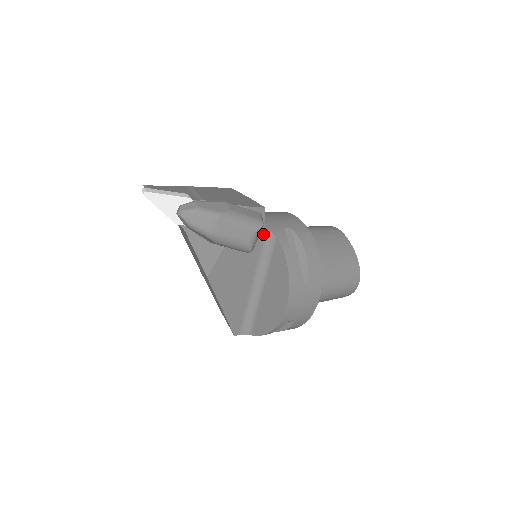
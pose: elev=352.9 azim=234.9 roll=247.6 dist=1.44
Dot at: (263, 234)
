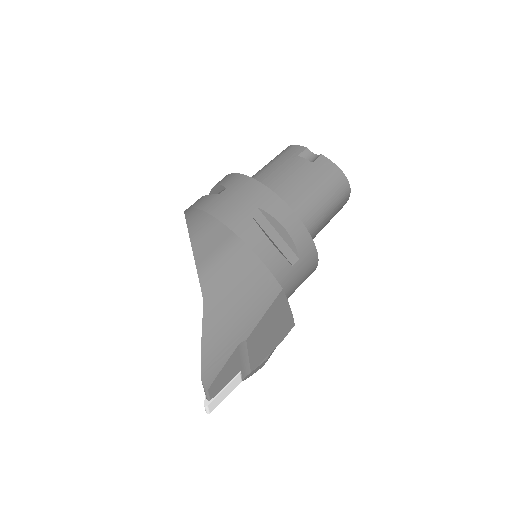
Dot at: occluded
